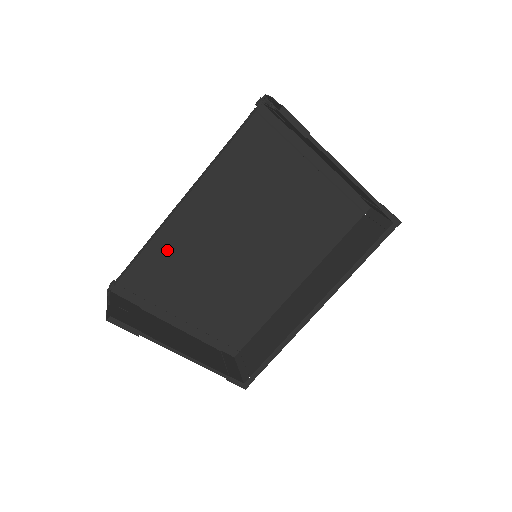
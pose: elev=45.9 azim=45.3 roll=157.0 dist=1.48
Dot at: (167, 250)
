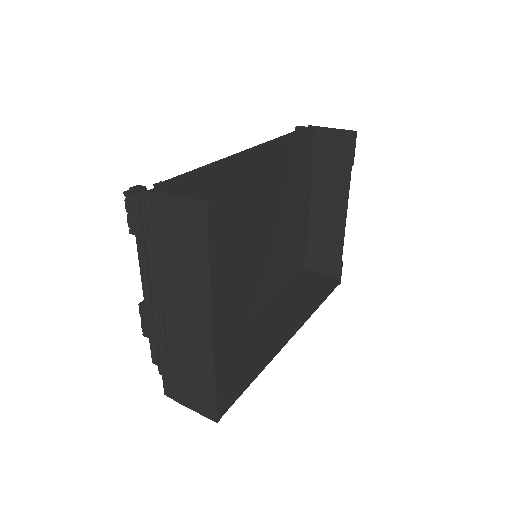
Dot at: (219, 188)
